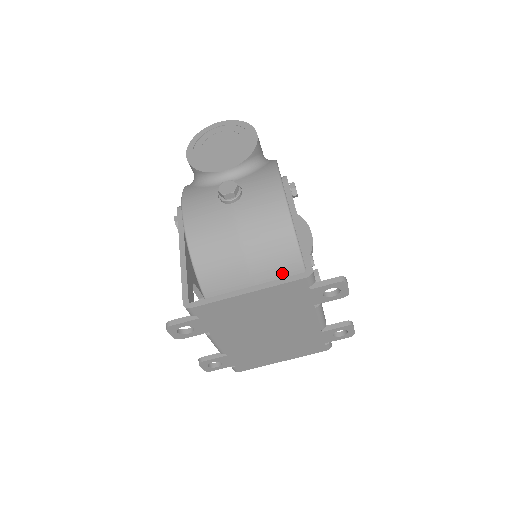
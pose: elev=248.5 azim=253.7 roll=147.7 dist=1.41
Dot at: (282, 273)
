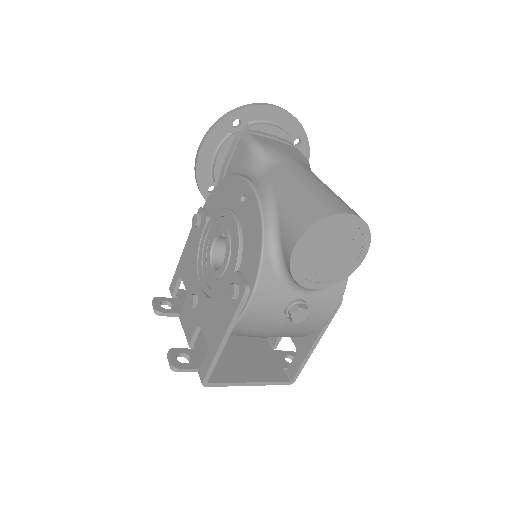
Dot at: occluded
